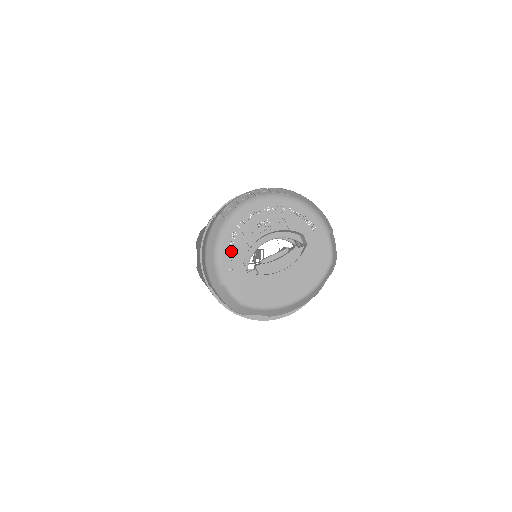
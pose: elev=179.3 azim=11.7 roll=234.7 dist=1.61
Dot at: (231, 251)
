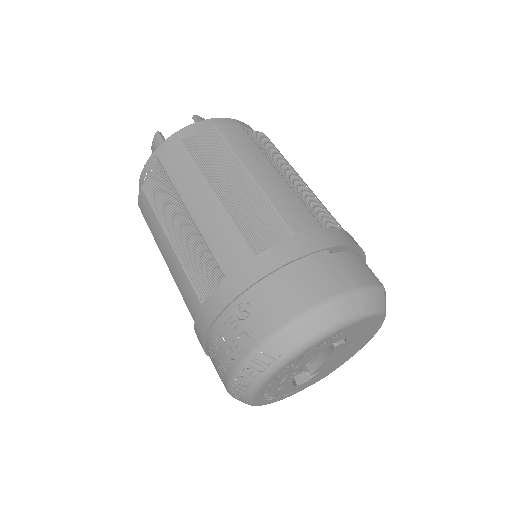
Dot at: (279, 396)
